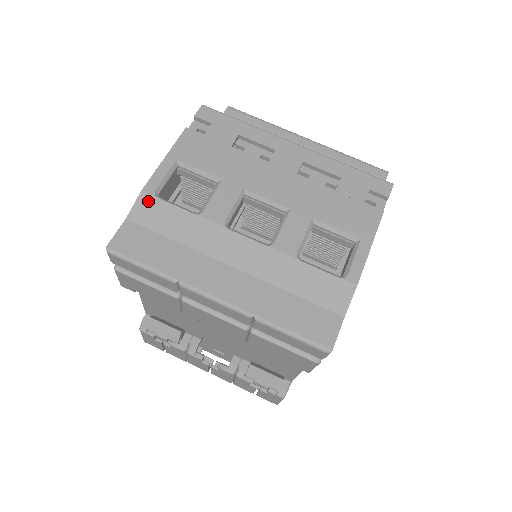
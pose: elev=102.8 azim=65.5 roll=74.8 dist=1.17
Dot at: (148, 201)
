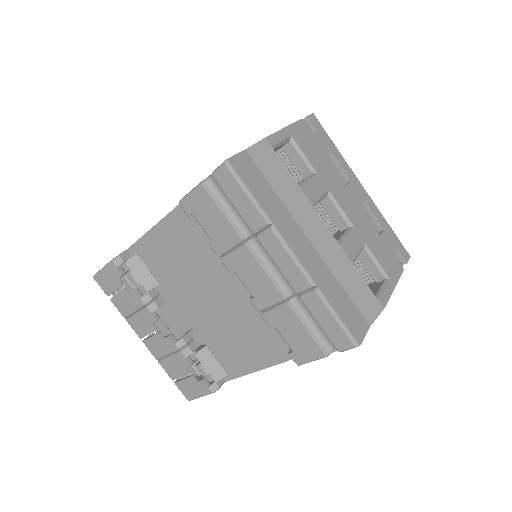
Dot at: (267, 149)
